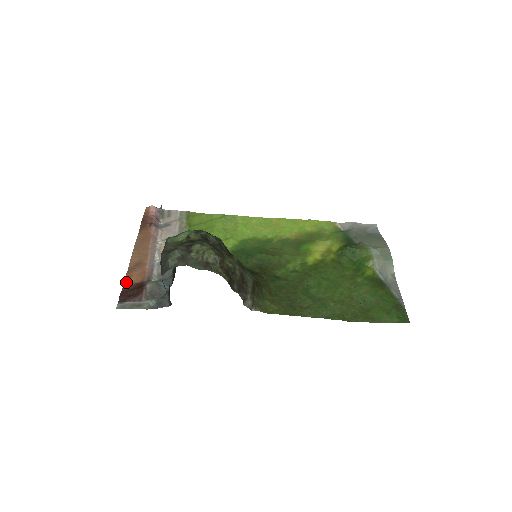
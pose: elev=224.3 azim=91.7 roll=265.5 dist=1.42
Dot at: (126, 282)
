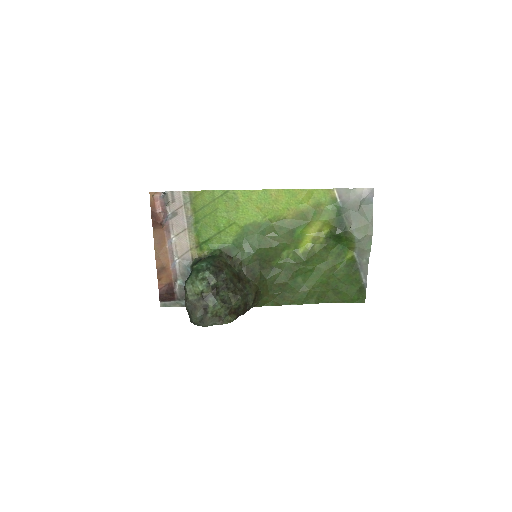
Dot at: (159, 283)
